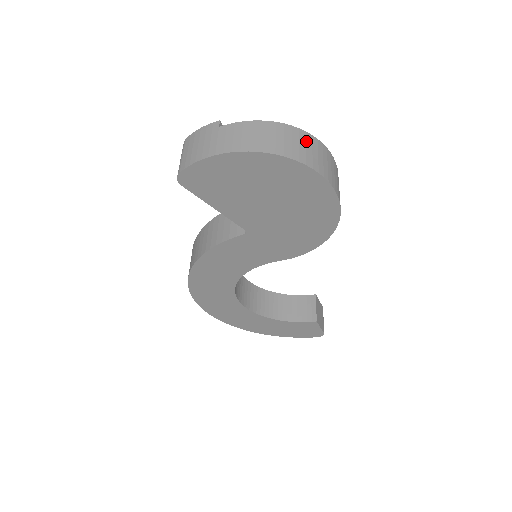
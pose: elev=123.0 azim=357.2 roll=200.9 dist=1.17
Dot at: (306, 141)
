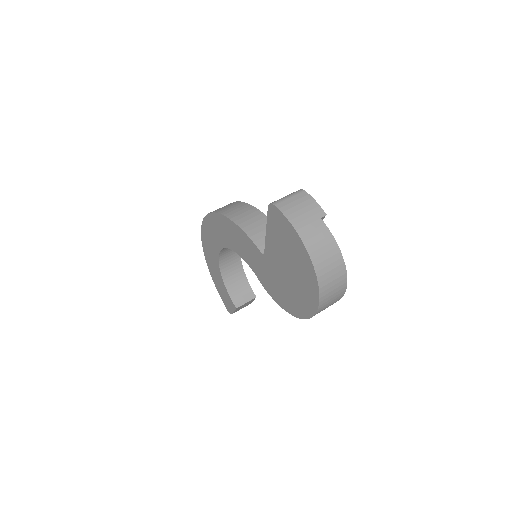
Dot at: (339, 282)
